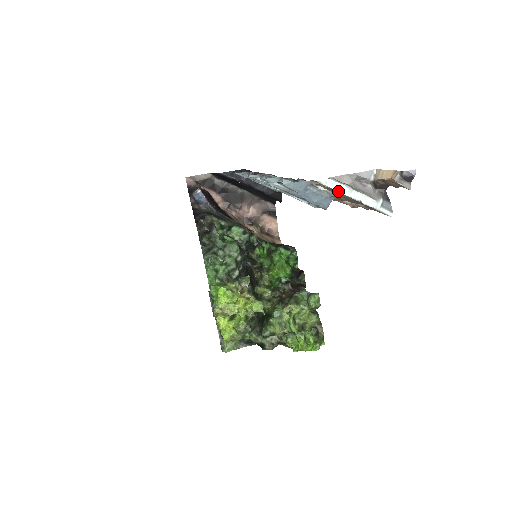
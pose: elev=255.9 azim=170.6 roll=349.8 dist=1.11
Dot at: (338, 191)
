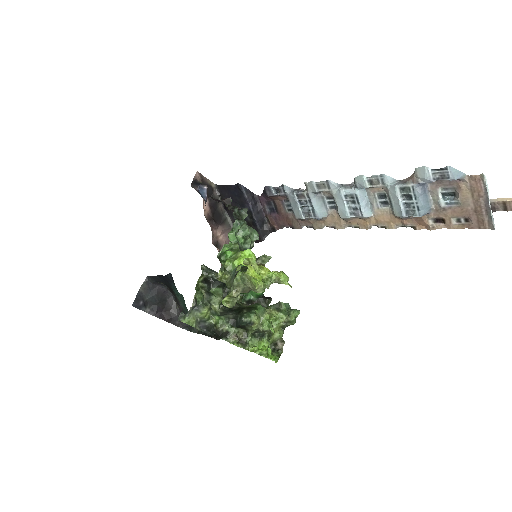
Dot at: (487, 188)
